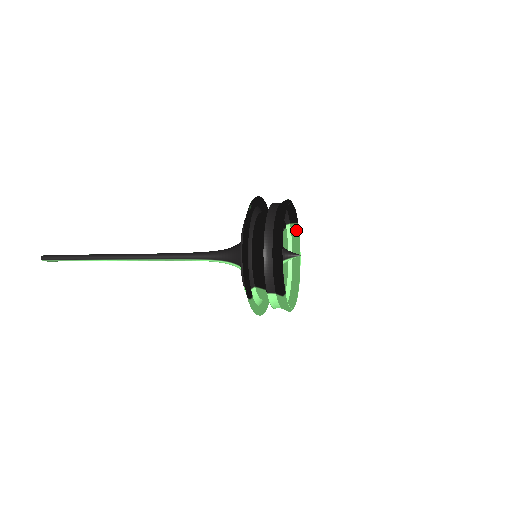
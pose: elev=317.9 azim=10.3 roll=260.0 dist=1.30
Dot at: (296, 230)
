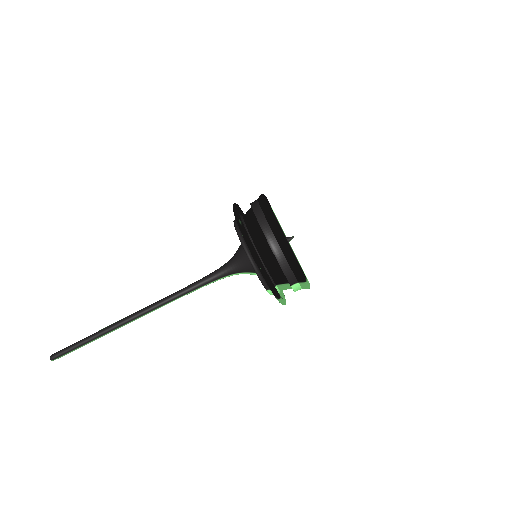
Dot at: occluded
